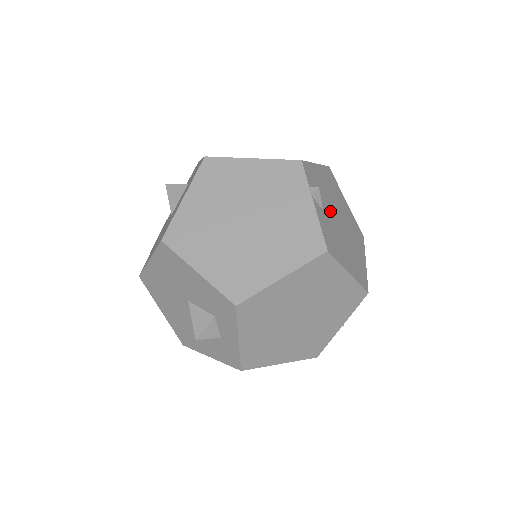
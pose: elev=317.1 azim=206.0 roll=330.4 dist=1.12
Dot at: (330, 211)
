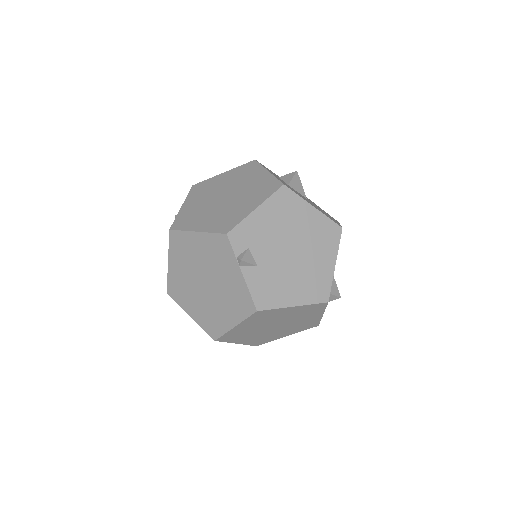
Dot at: (272, 255)
